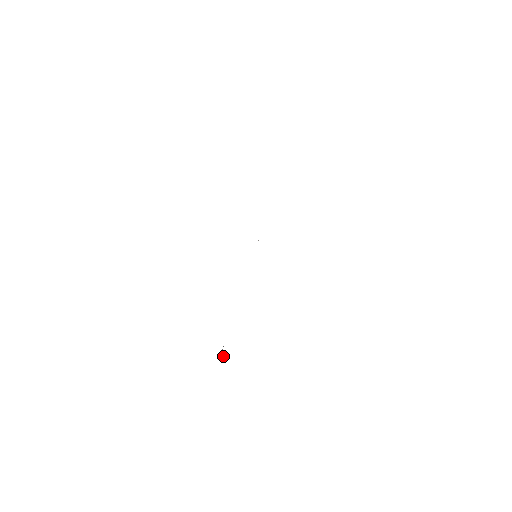
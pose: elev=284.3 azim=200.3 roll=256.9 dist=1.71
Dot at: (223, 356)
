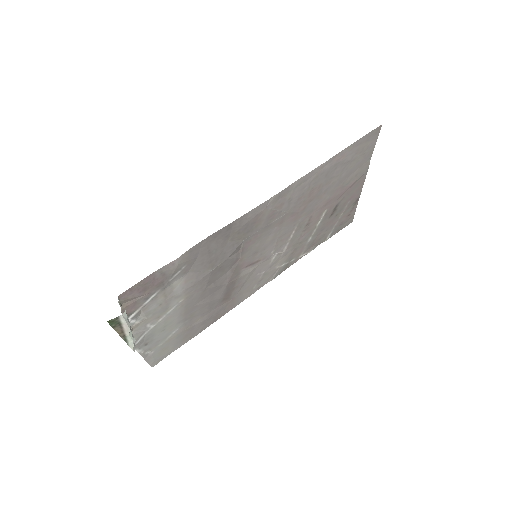
Dot at: occluded
